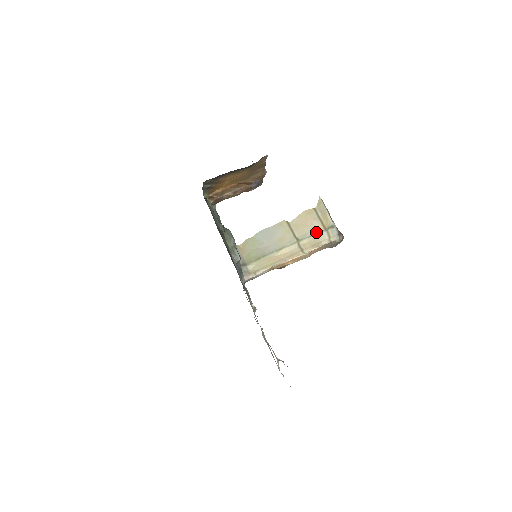
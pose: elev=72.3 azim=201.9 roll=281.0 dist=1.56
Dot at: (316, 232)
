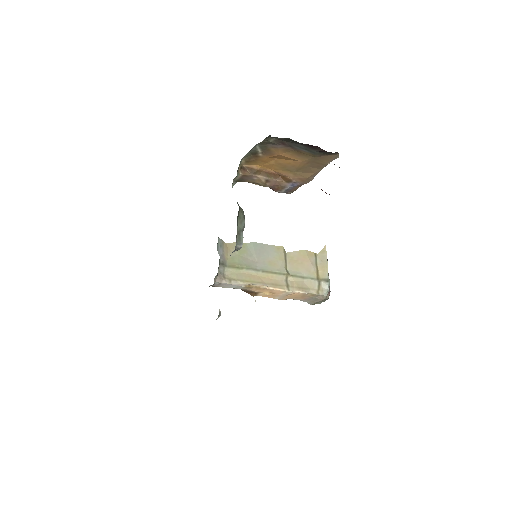
Dot at: (308, 276)
